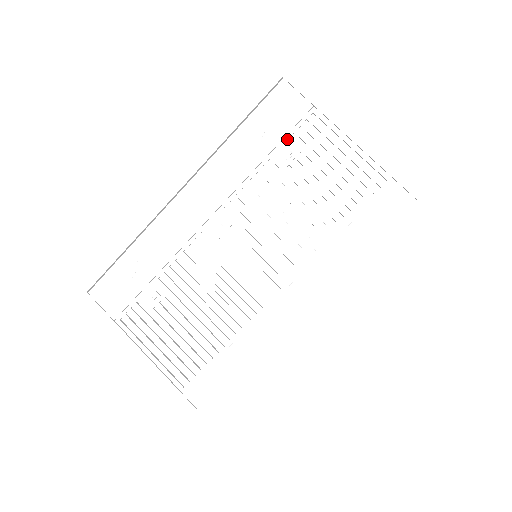
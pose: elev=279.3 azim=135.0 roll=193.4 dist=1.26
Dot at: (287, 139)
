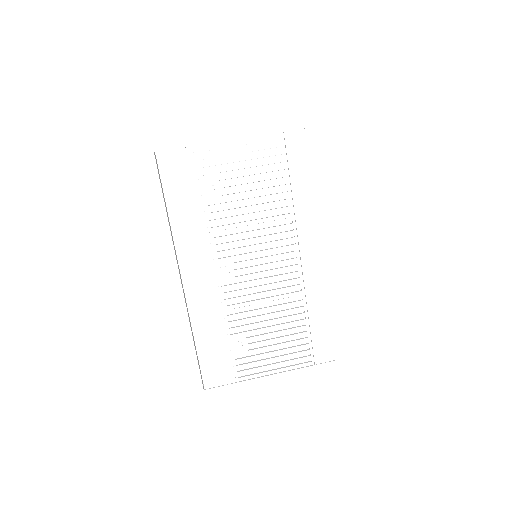
Dot at: (201, 182)
